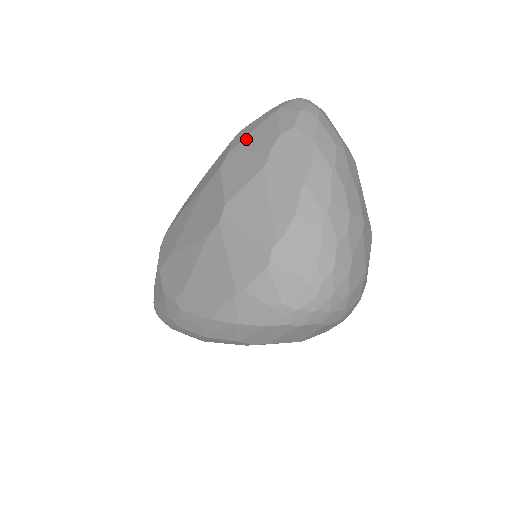
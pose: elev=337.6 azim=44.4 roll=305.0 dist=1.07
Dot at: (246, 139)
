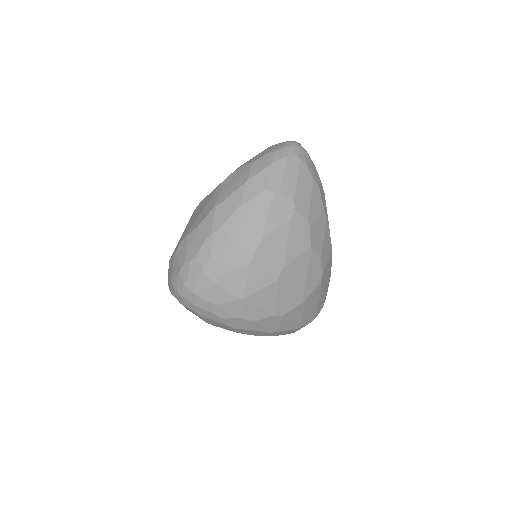
Dot at: (247, 161)
